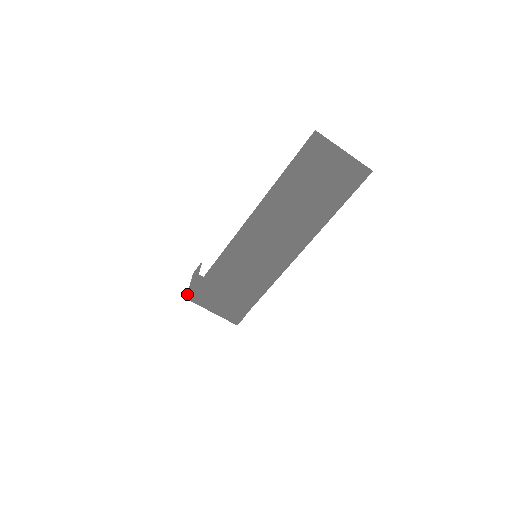
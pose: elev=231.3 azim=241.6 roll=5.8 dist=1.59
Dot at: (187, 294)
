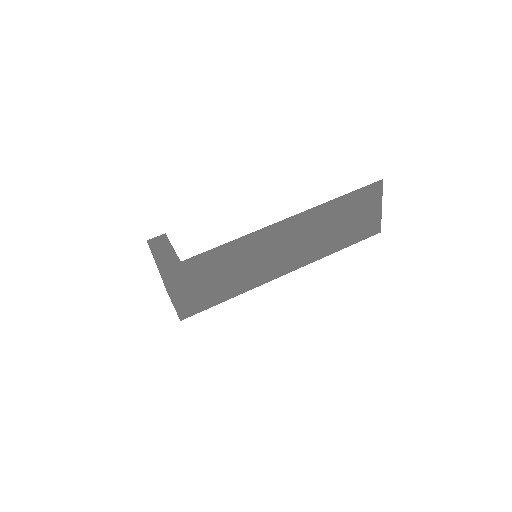
Dot at: (160, 264)
